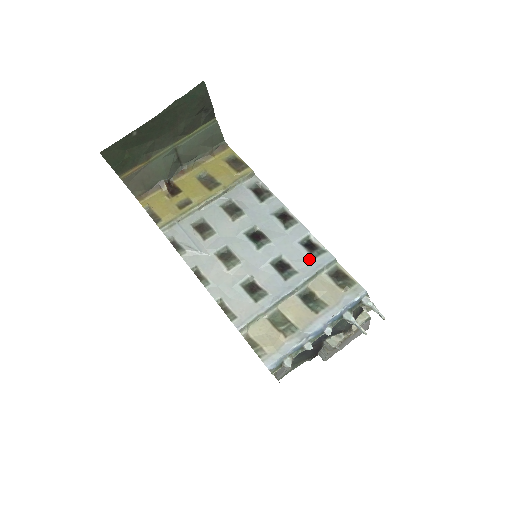
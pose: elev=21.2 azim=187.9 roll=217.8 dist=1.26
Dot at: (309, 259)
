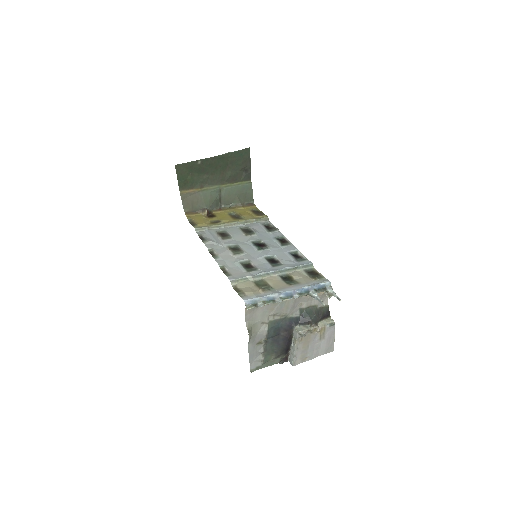
Dot at: (293, 261)
